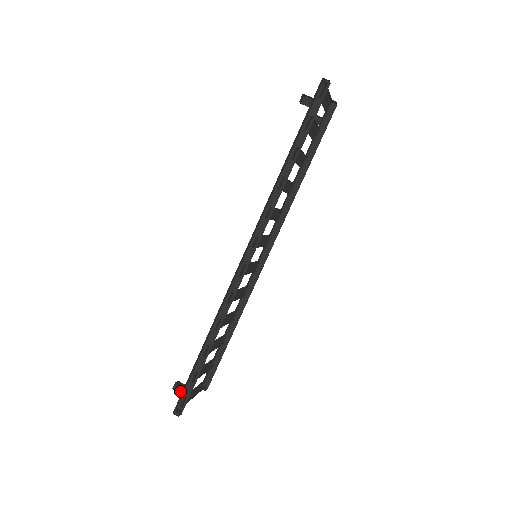
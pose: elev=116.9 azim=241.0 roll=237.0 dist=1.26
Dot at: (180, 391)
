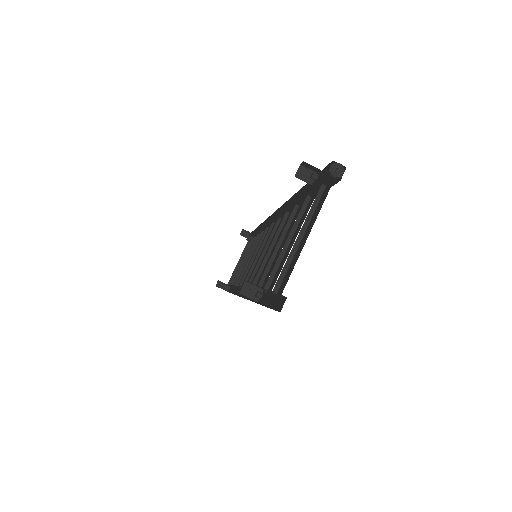
Dot at: occluded
